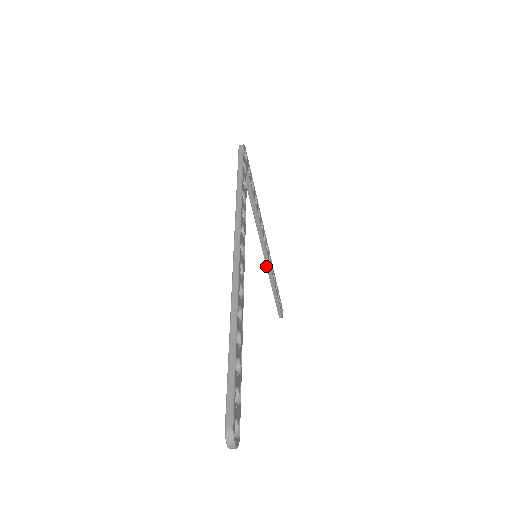
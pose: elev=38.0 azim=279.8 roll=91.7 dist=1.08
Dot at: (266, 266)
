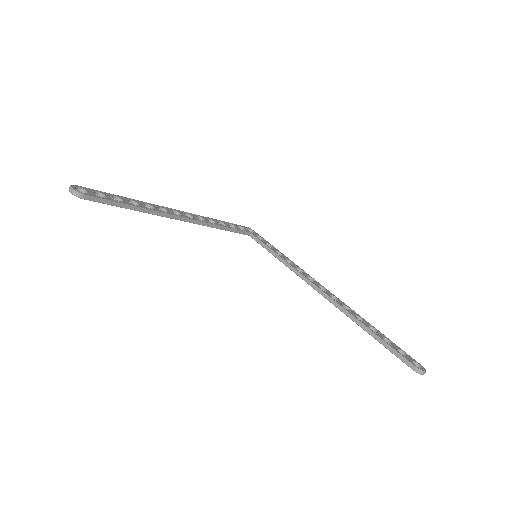
Dot at: (330, 302)
